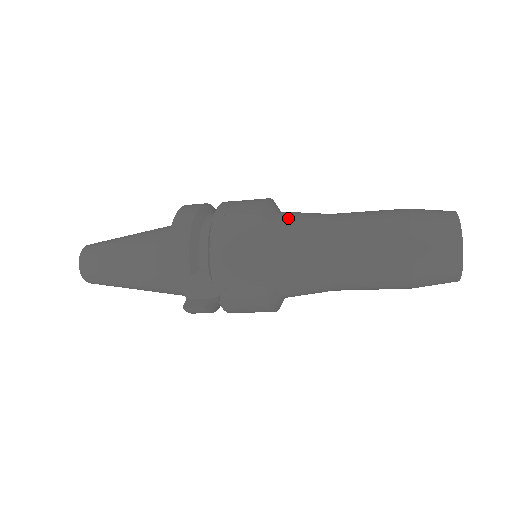
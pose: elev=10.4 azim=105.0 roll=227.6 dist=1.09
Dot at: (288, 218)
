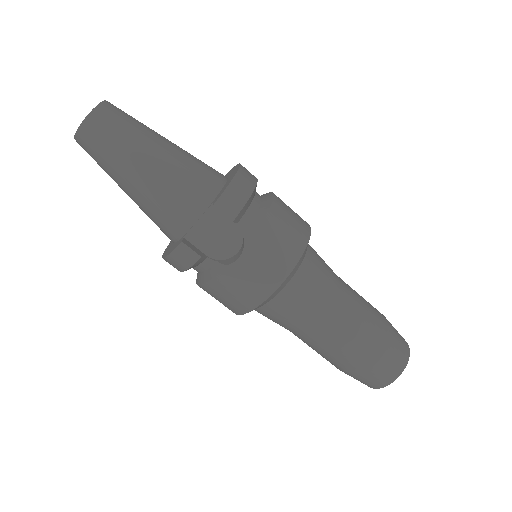
Dot at: occluded
